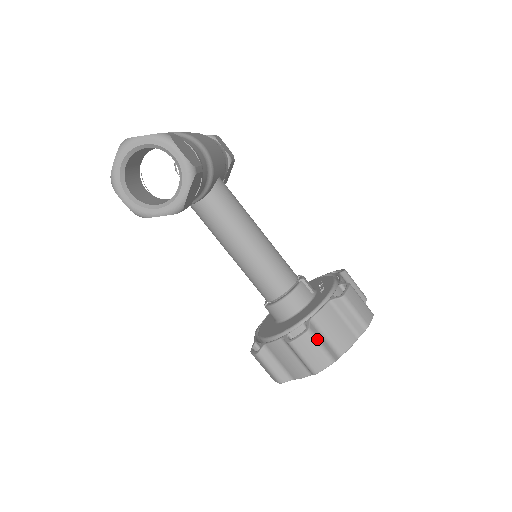
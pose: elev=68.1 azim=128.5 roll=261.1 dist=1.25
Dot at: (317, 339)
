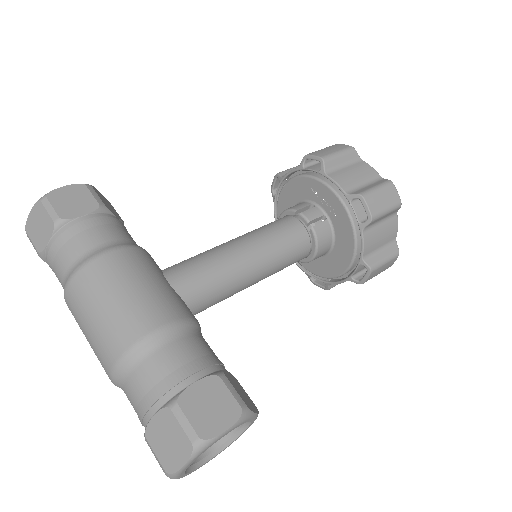
Dot at: (380, 263)
